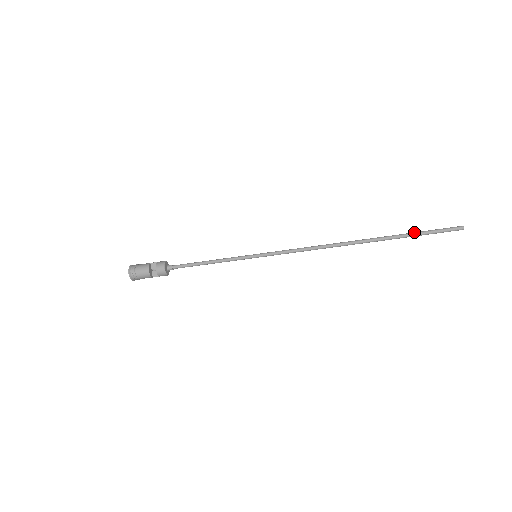
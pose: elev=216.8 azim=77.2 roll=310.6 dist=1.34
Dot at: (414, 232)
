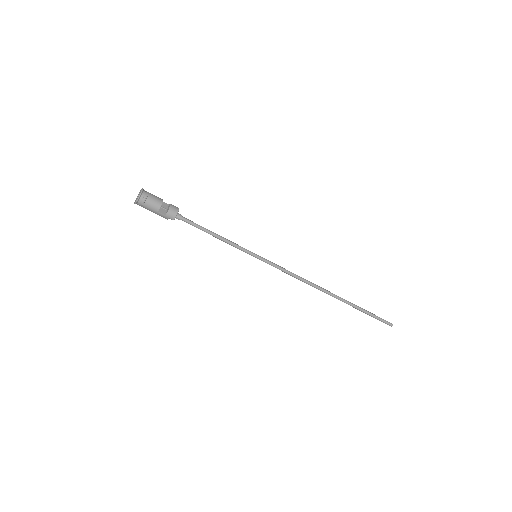
Dot at: occluded
